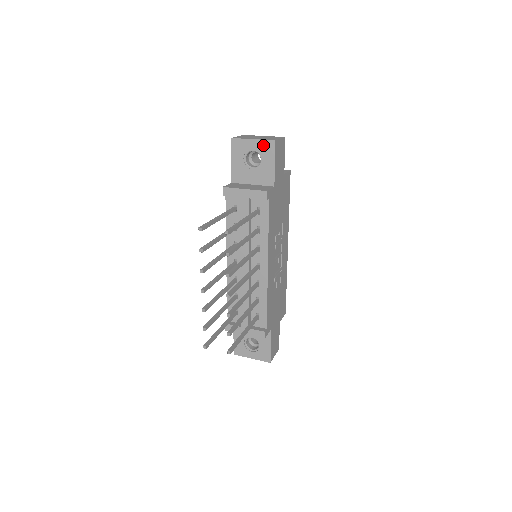
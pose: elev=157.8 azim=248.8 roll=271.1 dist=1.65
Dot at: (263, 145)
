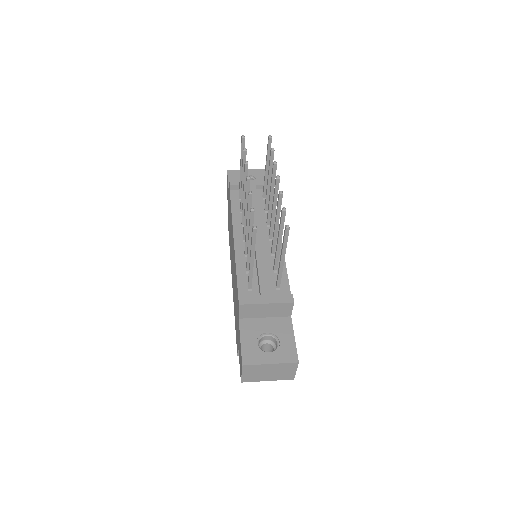
Dot at: (256, 172)
